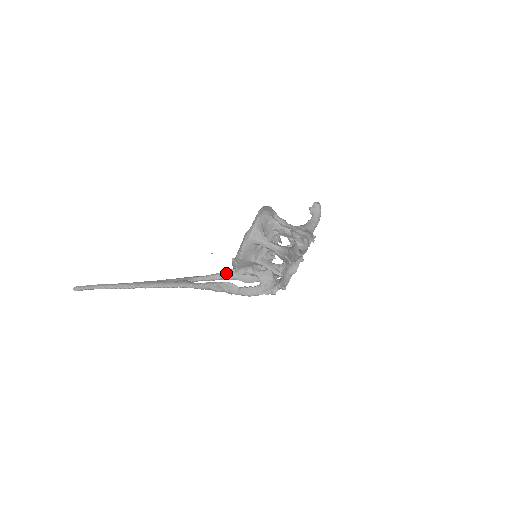
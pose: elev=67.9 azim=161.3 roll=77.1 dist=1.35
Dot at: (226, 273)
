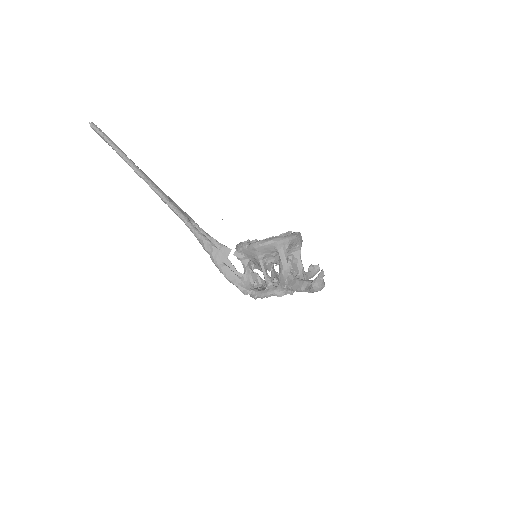
Dot at: (217, 243)
